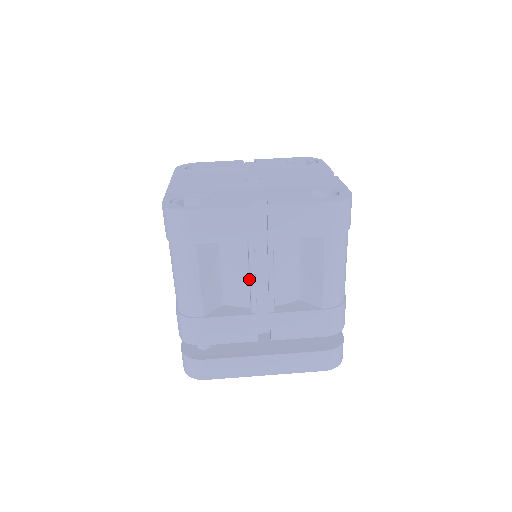
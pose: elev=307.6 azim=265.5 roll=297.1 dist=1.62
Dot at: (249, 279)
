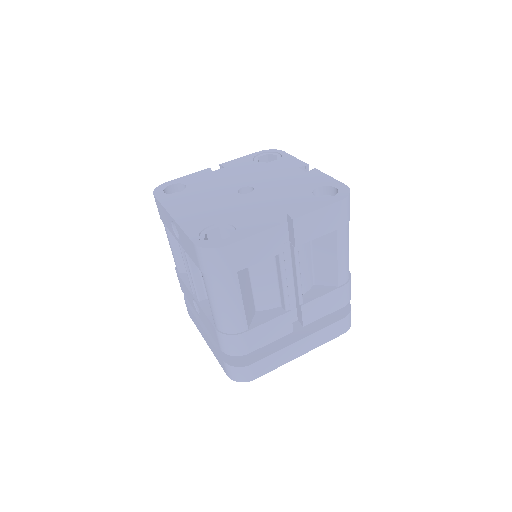
Dot at: (278, 284)
